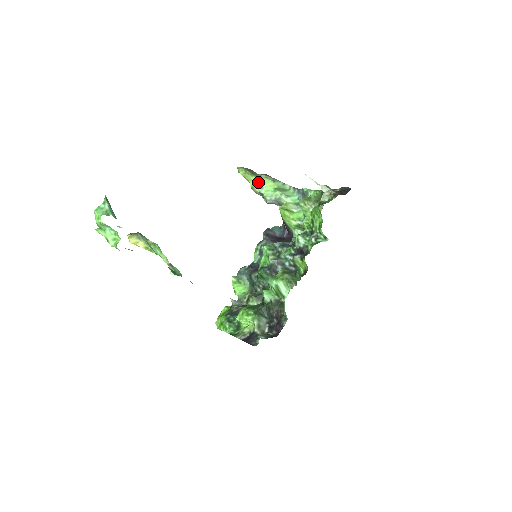
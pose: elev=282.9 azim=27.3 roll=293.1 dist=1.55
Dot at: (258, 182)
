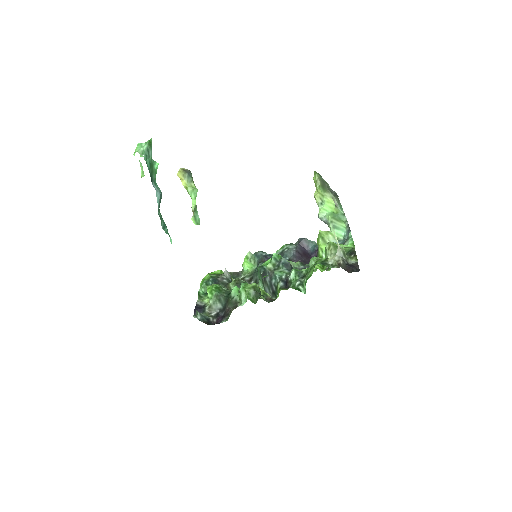
Dot at: (322, 196)
